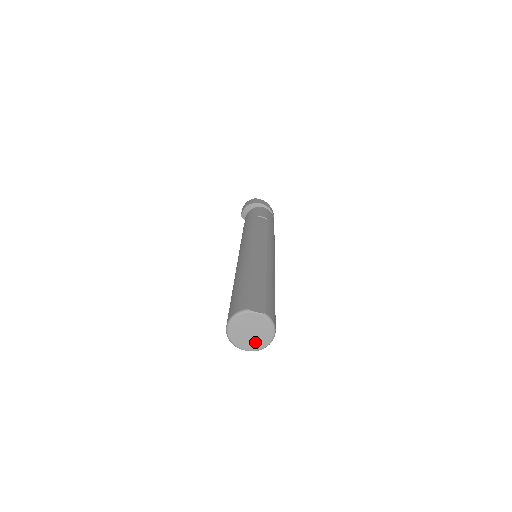
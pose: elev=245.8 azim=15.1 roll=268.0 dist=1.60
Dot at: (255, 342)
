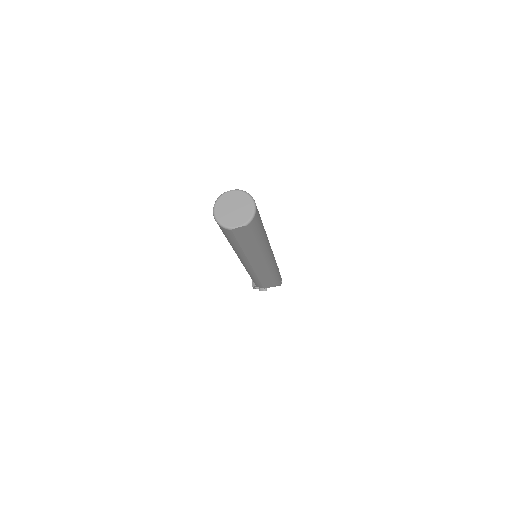
Dot at: (242, 215)
